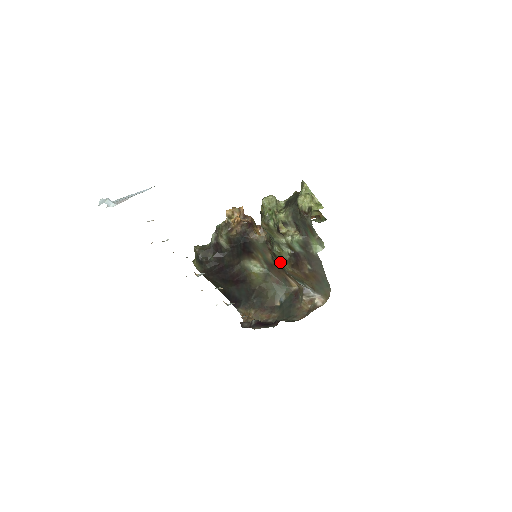
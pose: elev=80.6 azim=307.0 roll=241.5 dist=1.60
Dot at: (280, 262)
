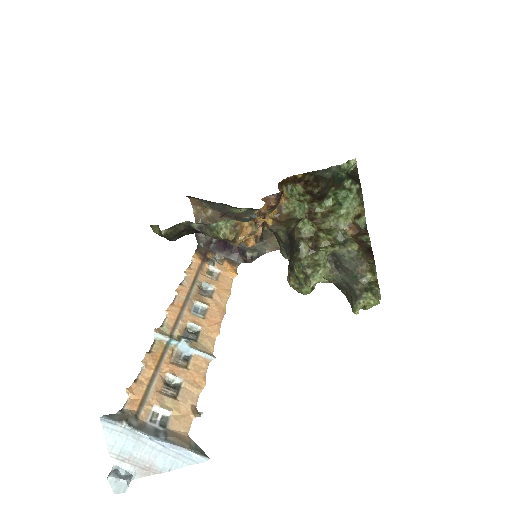
Dot at: occluded
